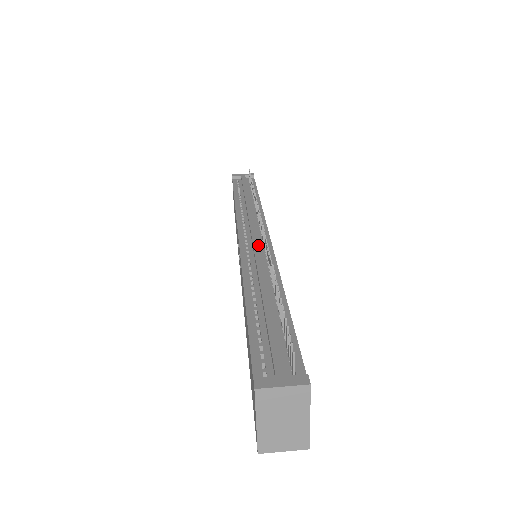
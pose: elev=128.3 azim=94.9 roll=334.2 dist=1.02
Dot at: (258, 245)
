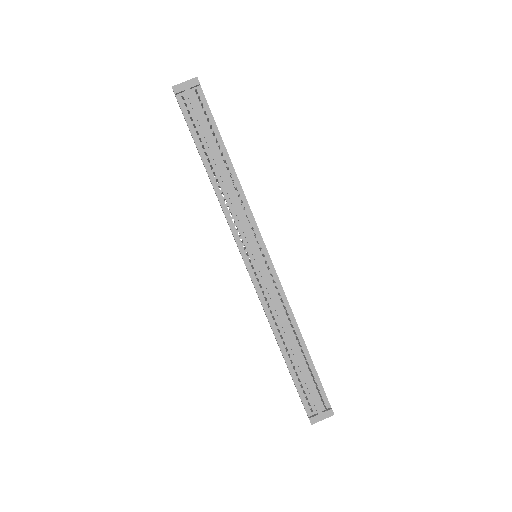
Dot at: (268, 281)
